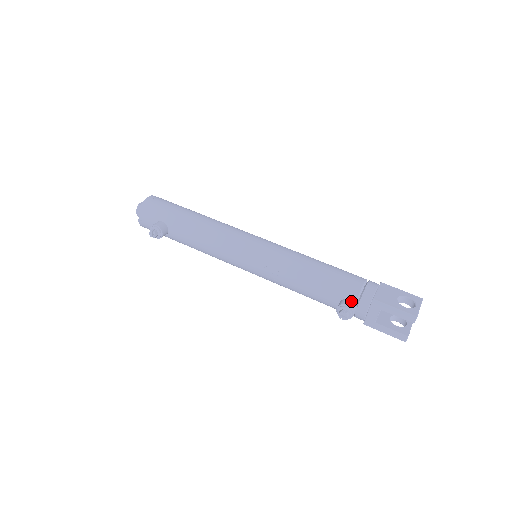
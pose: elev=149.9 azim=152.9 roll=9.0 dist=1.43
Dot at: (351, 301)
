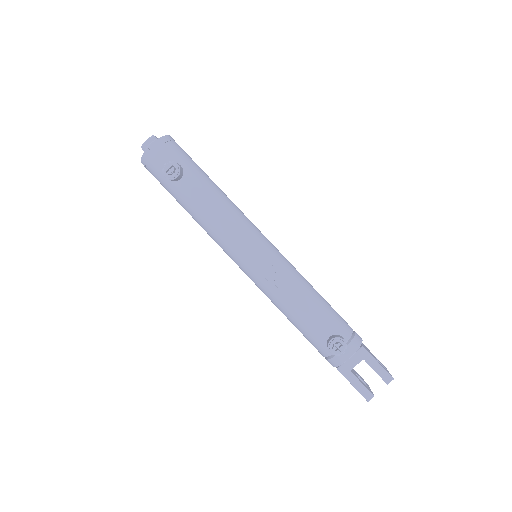
Dot at: (344, 339)
